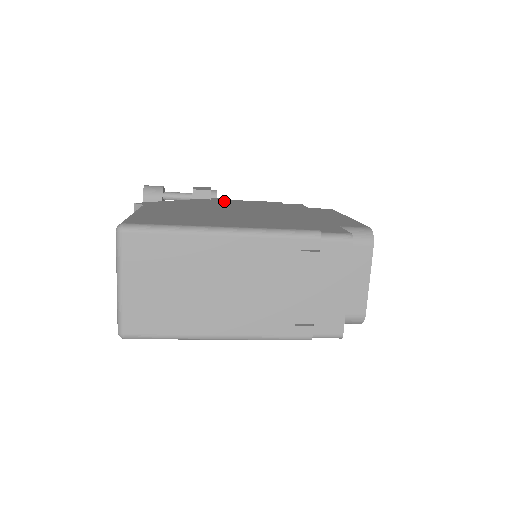
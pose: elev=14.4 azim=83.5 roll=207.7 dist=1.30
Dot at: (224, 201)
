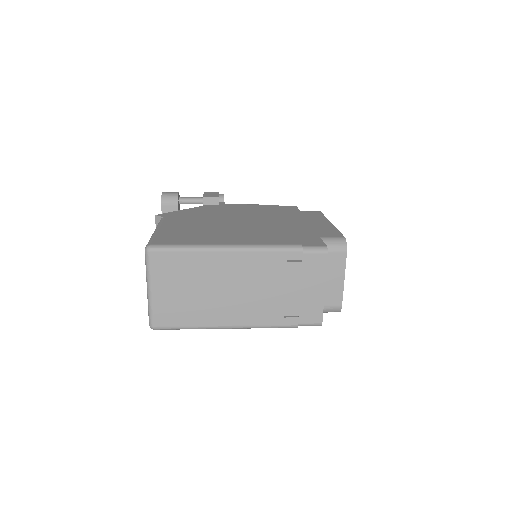
Dot at: (229, 207)
